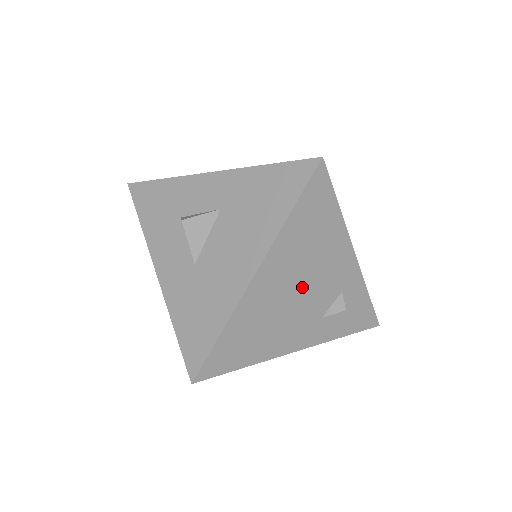
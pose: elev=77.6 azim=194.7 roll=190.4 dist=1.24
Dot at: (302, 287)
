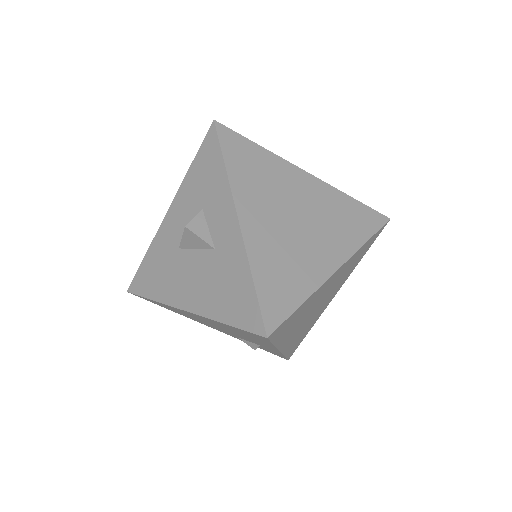
Dot at: (225, 329)
